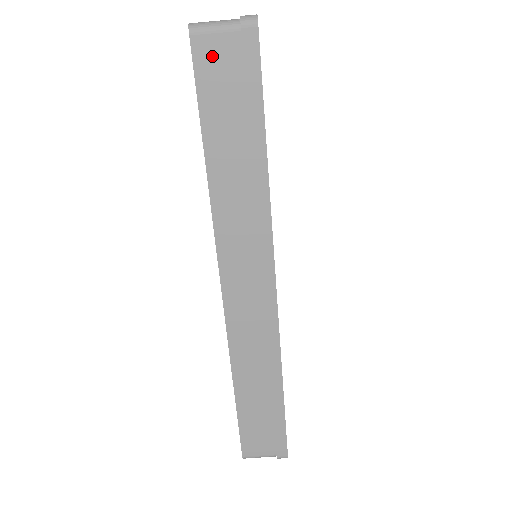
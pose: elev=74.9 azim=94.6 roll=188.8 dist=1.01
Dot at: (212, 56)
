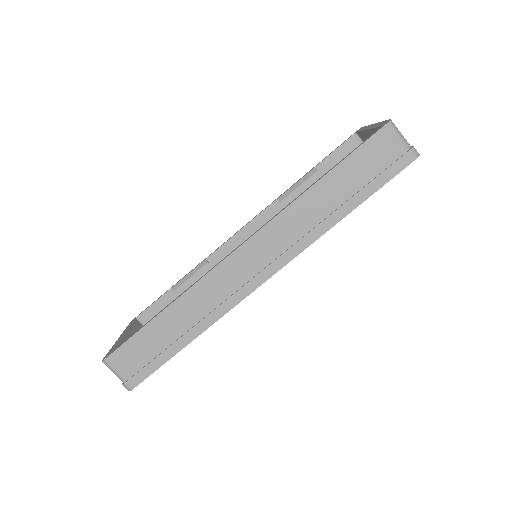
Dot at: (383, 144)
